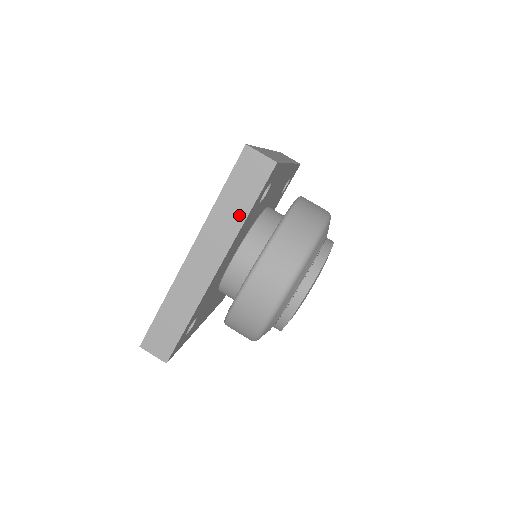
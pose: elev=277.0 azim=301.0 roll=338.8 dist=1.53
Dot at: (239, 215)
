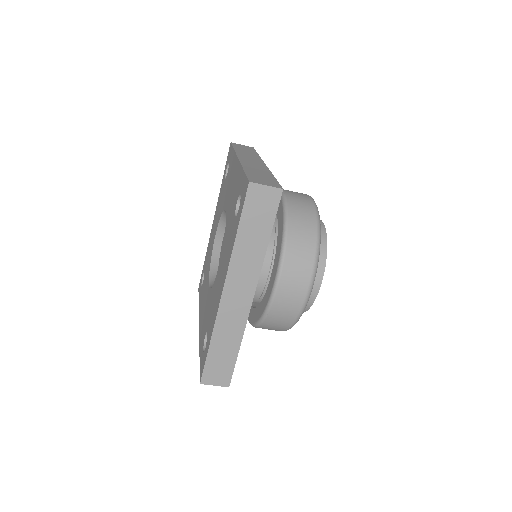
Dot at: occluded
